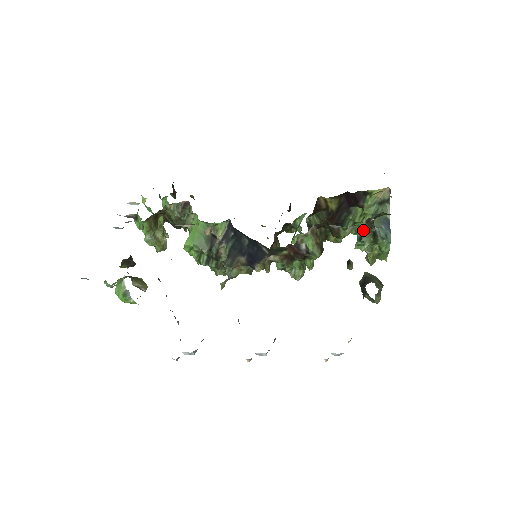
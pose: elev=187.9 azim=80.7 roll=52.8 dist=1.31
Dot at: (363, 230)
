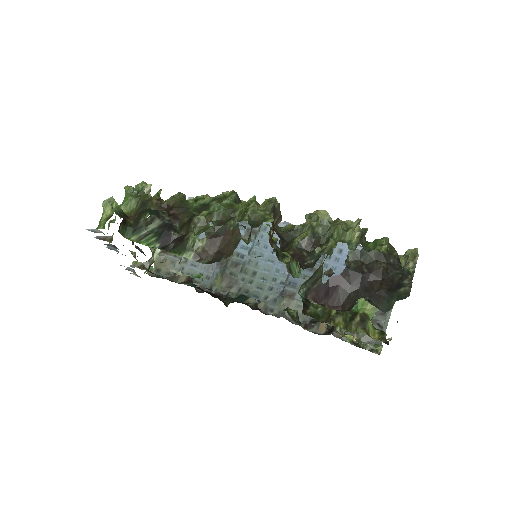
Dot at: occluded
